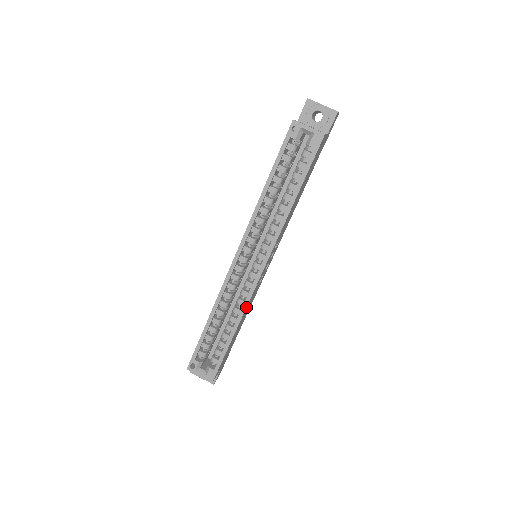
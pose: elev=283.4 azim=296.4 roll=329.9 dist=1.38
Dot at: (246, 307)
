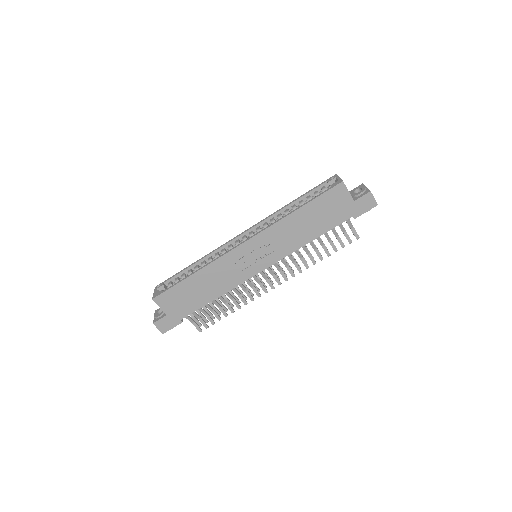
Dot at: (215, 260)
